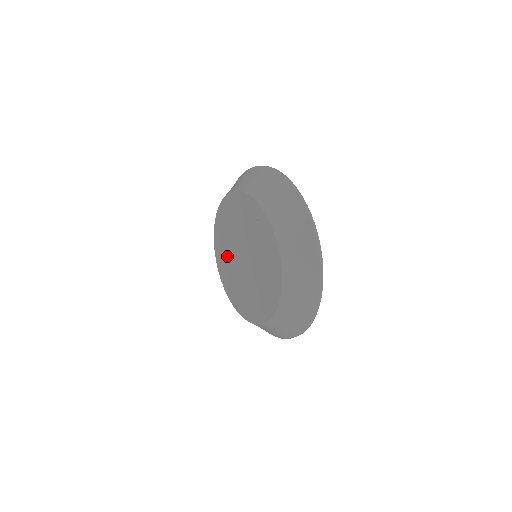
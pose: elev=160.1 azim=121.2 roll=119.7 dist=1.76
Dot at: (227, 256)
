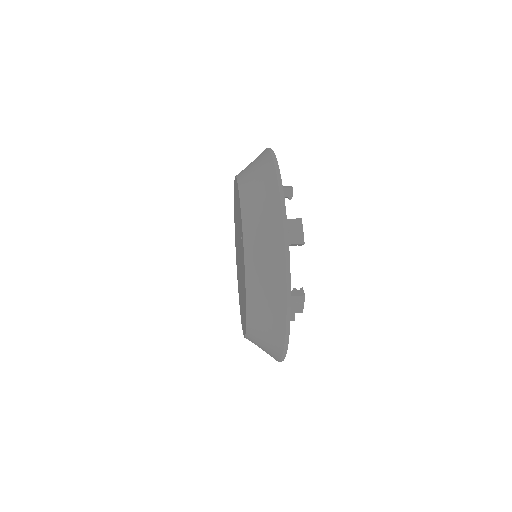
Dot at: (236, 237)
